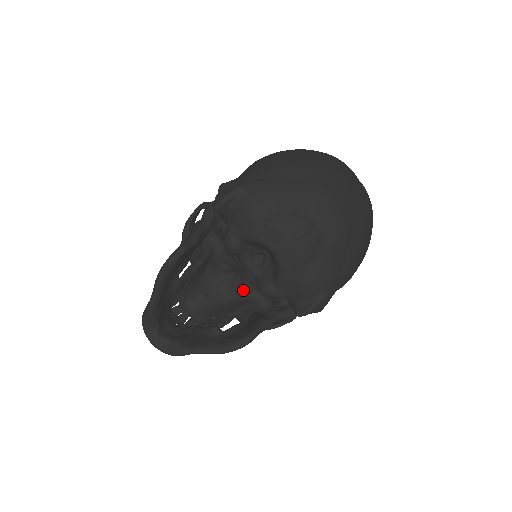
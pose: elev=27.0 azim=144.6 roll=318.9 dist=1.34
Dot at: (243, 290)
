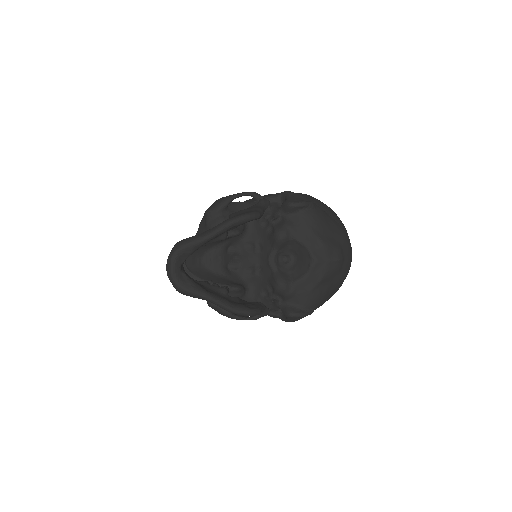
Dot at: (238, 275)
